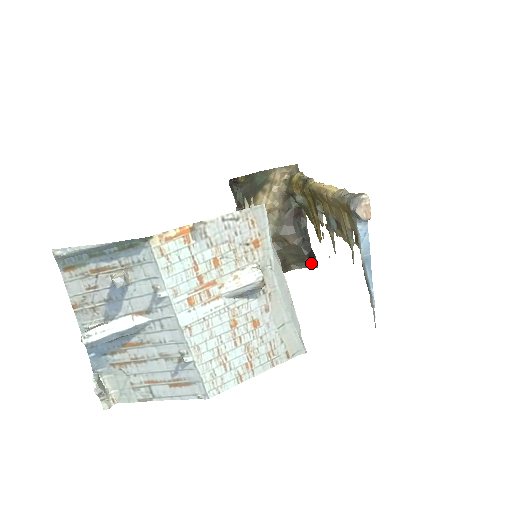
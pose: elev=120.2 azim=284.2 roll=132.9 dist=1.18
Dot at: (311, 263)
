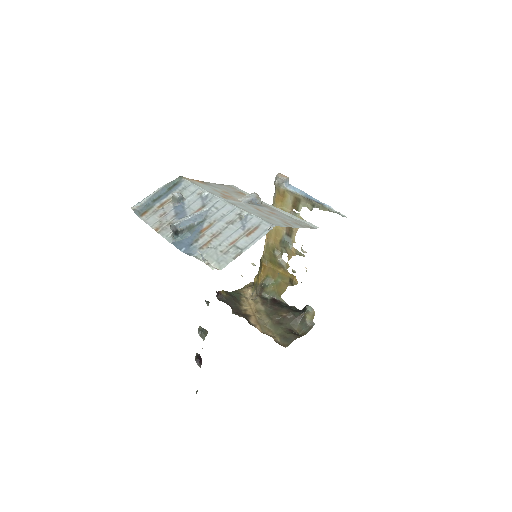
Dot at: (309, 317)
